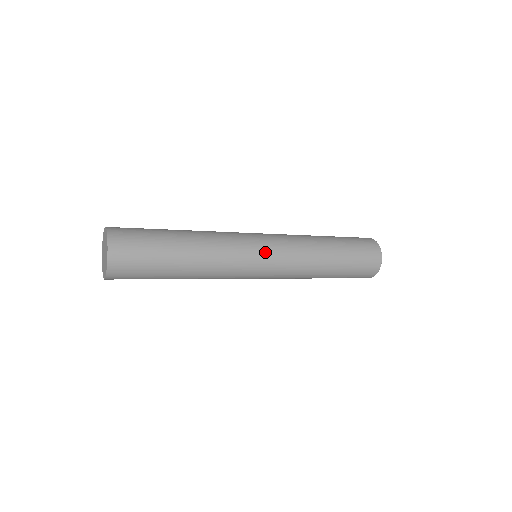
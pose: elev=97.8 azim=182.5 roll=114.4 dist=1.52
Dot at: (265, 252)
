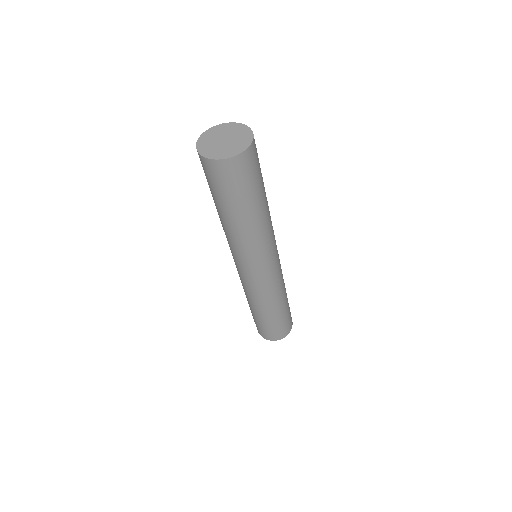
Dot at: occluded
